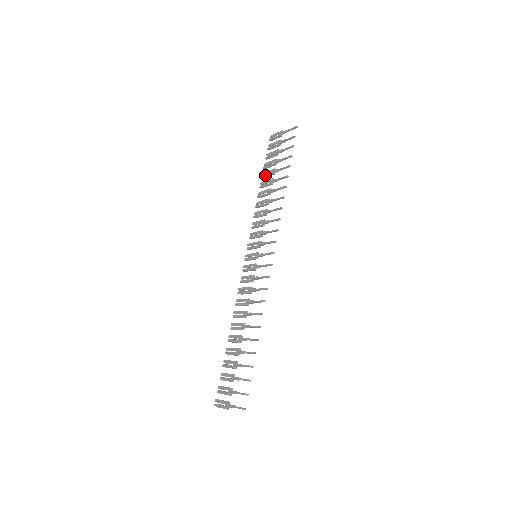
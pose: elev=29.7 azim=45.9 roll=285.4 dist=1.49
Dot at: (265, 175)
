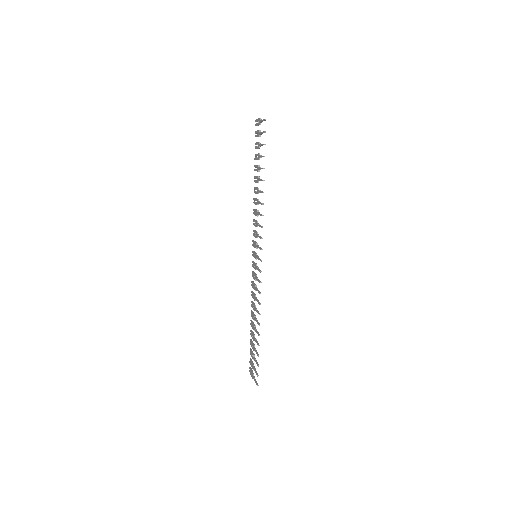
Dot at: (255, 169)
